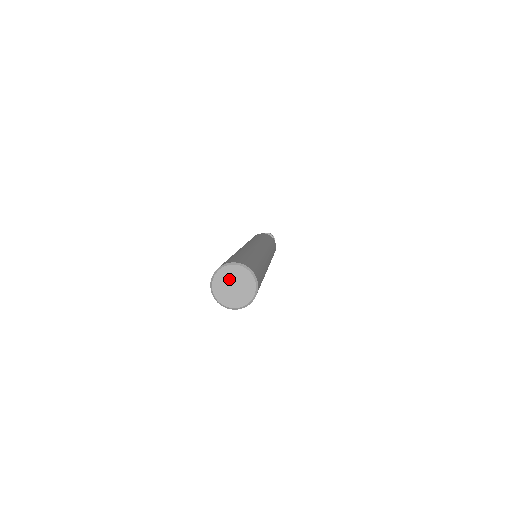
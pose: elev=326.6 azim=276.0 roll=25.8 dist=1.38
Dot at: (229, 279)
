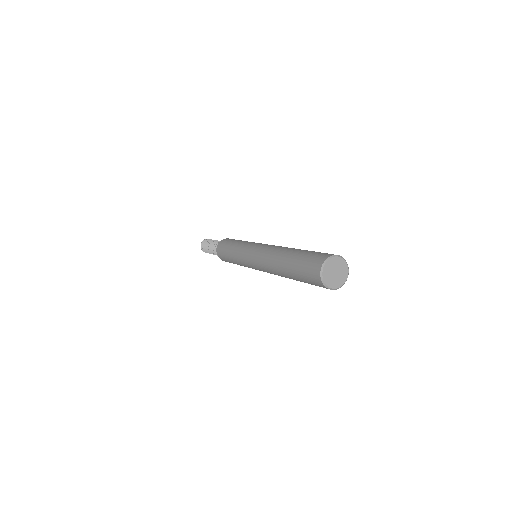
Dot at: (332, 269)
